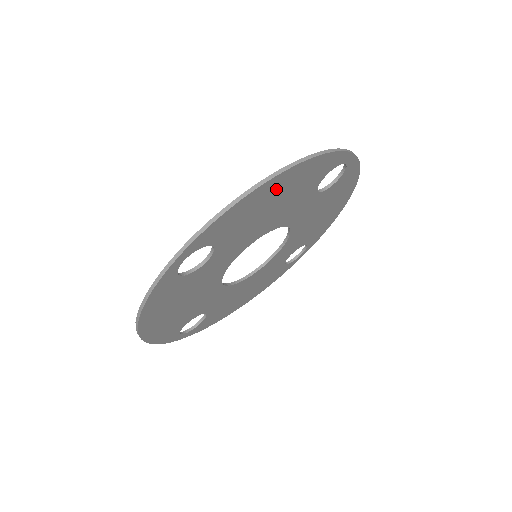
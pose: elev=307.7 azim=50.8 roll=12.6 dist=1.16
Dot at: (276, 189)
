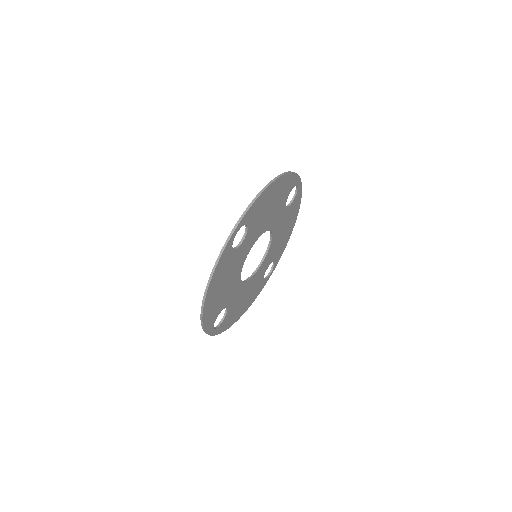
Dot at: (274, 191)
